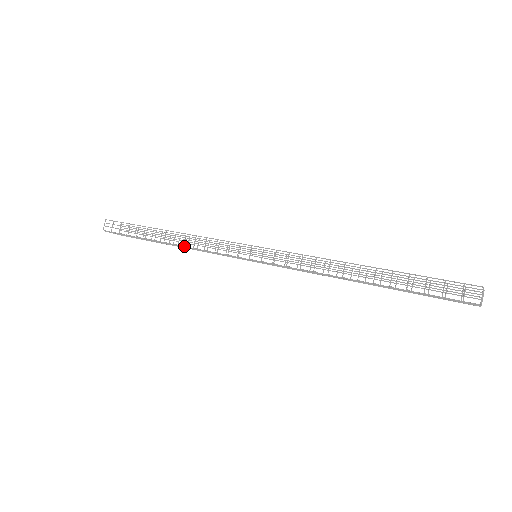
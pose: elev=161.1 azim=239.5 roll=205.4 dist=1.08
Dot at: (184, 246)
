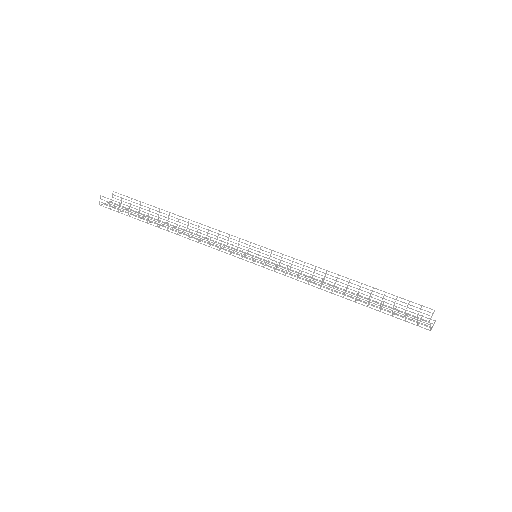
Dot at: (188, 238)
